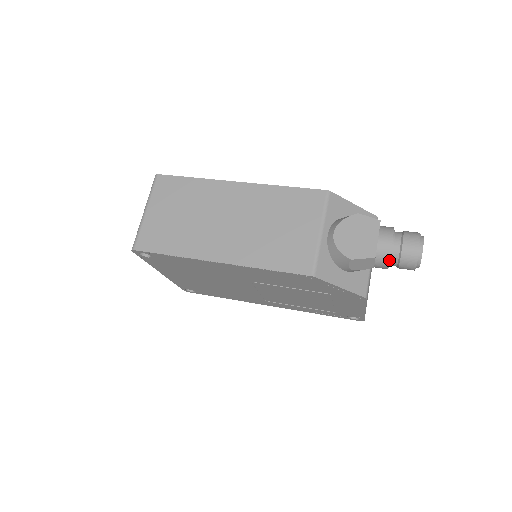
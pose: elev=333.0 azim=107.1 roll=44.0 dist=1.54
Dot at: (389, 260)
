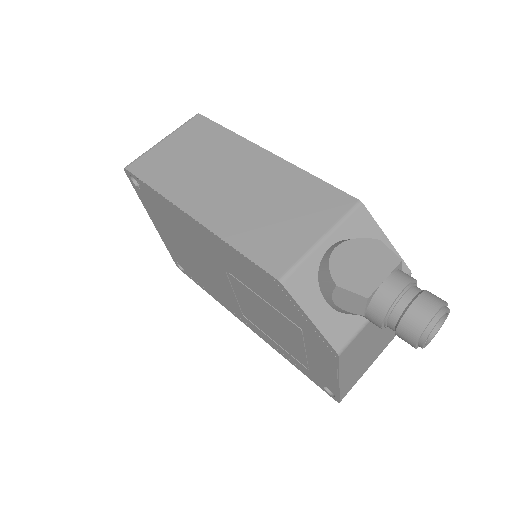
Dot at: (386, 313)
